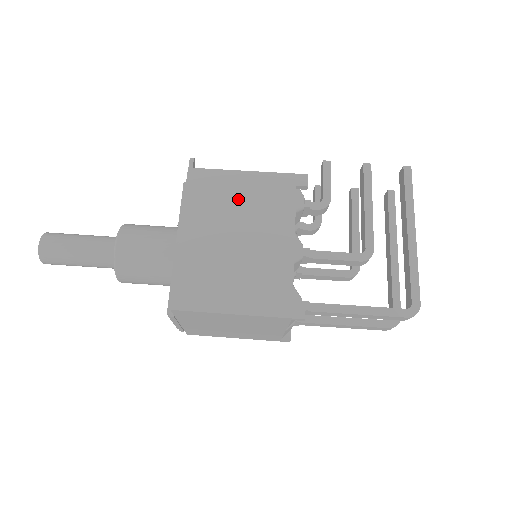
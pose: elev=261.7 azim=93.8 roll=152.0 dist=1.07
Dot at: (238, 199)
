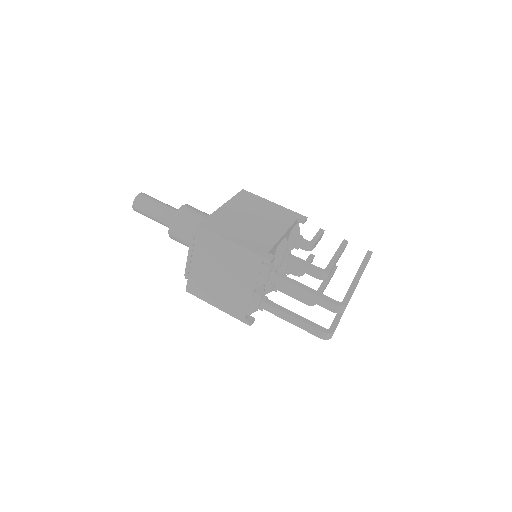
Dot at: (262, 208)
